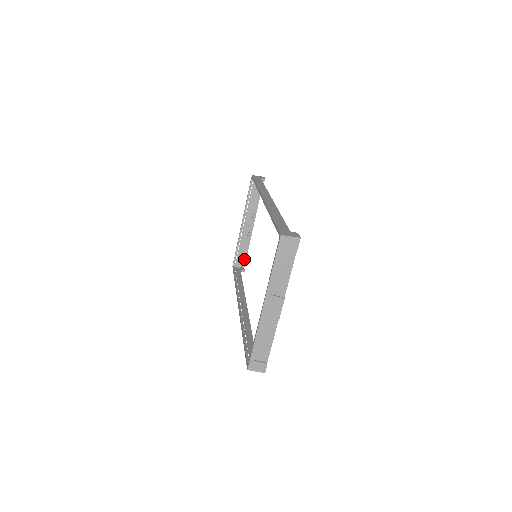
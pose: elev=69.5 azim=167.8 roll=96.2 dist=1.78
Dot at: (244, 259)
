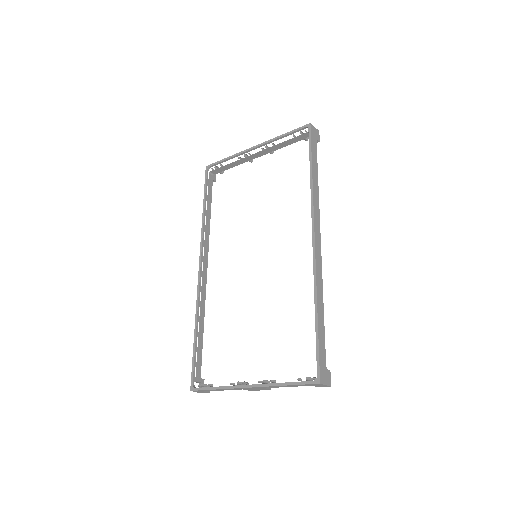
Dot at: occluded
